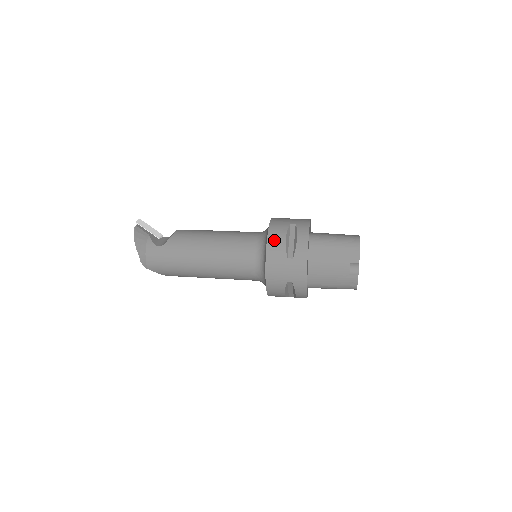
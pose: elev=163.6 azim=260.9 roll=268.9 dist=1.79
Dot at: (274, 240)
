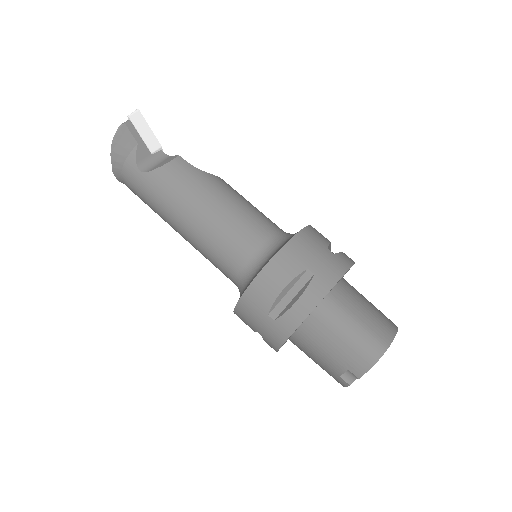
Dot at: (267, 280)
